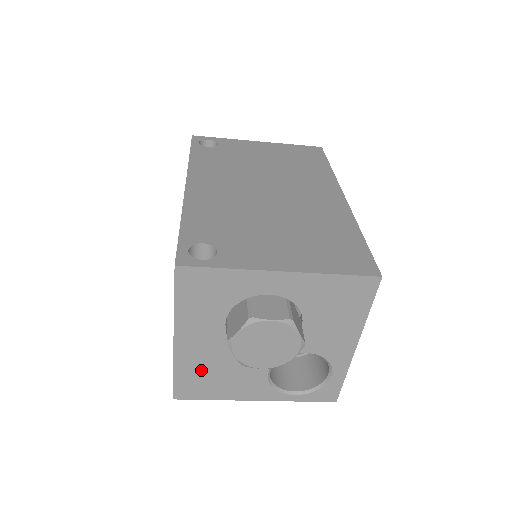
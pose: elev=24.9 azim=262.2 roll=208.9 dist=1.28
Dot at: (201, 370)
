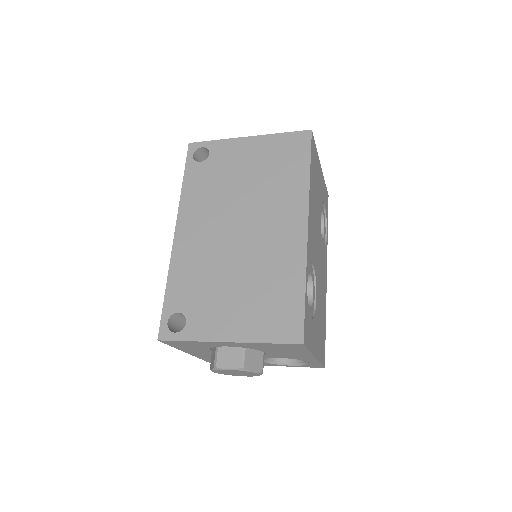
Dot at: occluded
